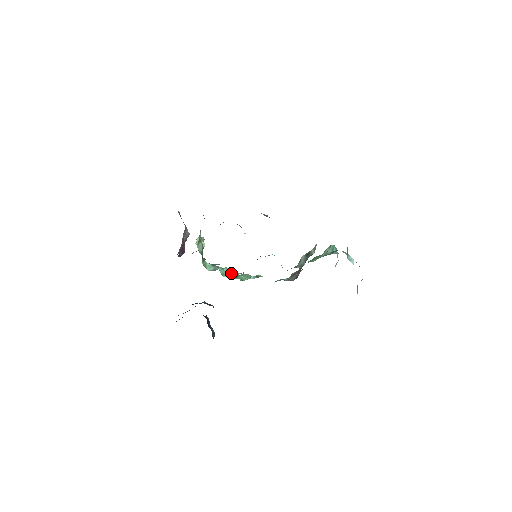
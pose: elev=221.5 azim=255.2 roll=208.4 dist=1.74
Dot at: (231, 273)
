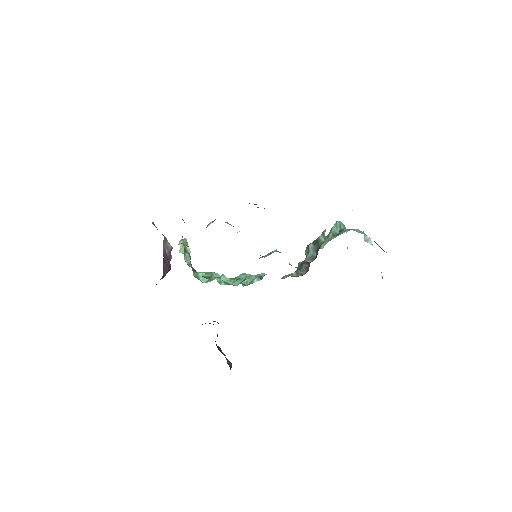
Dot at: (230, 281)
